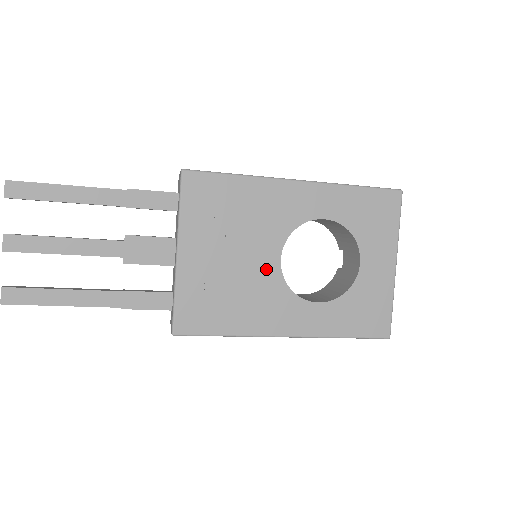
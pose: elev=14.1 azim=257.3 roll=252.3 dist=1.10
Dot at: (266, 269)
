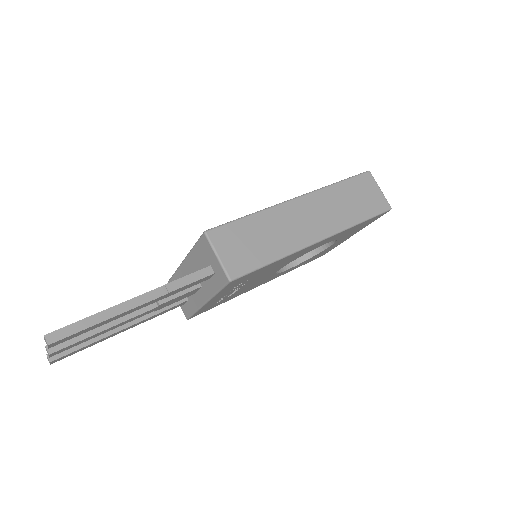
Dot at: (266, 277)
